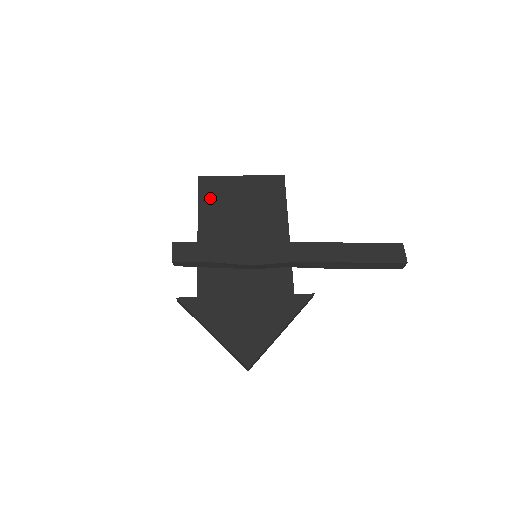
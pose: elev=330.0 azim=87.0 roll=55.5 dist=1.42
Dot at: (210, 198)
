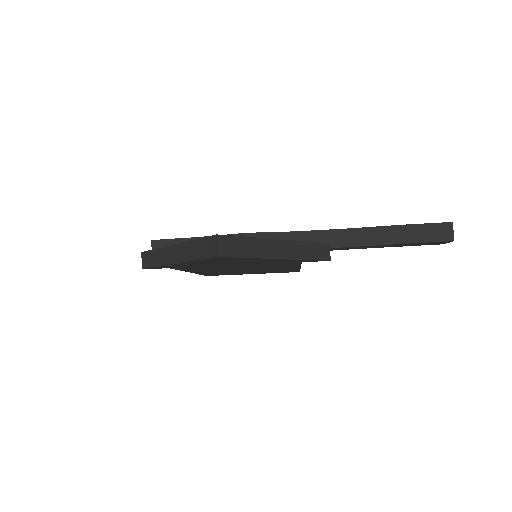
Dot at: occluded
